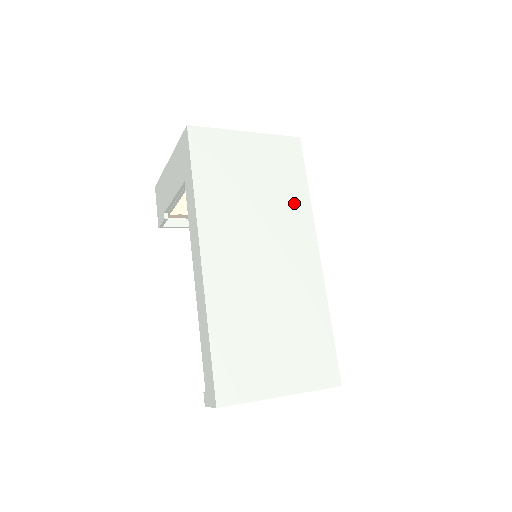
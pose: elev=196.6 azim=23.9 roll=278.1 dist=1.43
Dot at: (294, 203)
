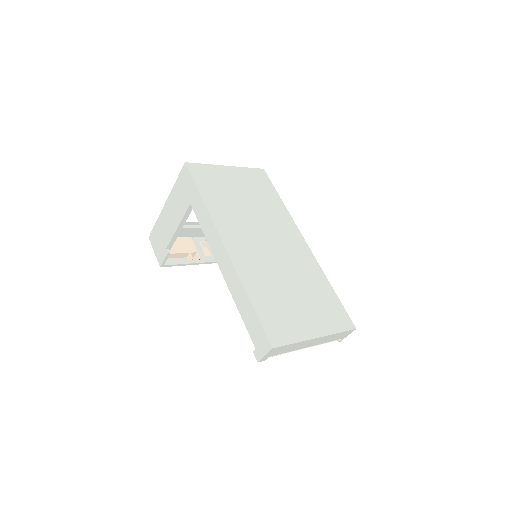
Dot at: (275, 209)
